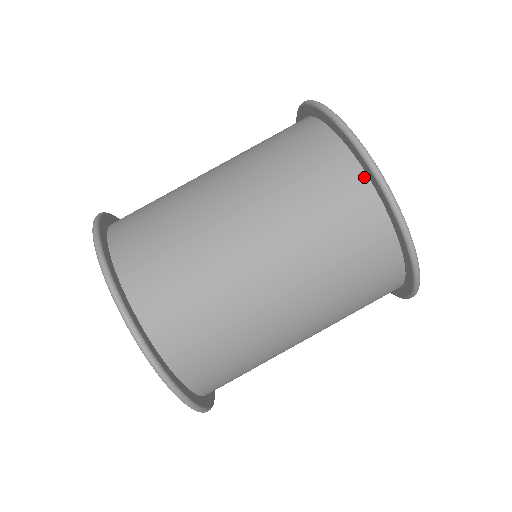
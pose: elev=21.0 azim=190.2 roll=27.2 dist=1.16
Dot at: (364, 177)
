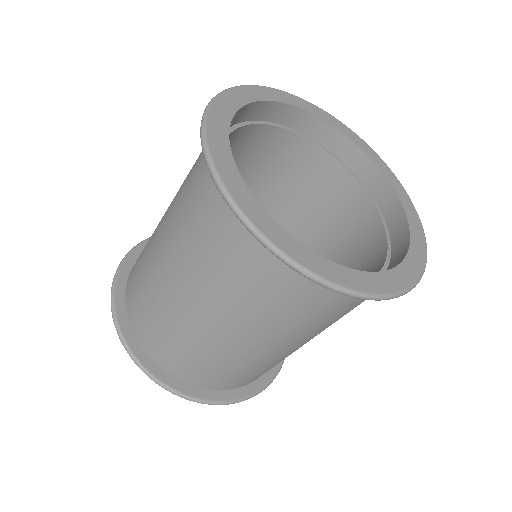
Dot at: occluded
